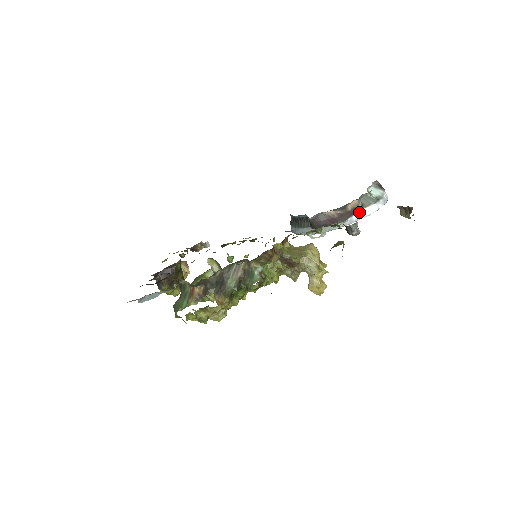
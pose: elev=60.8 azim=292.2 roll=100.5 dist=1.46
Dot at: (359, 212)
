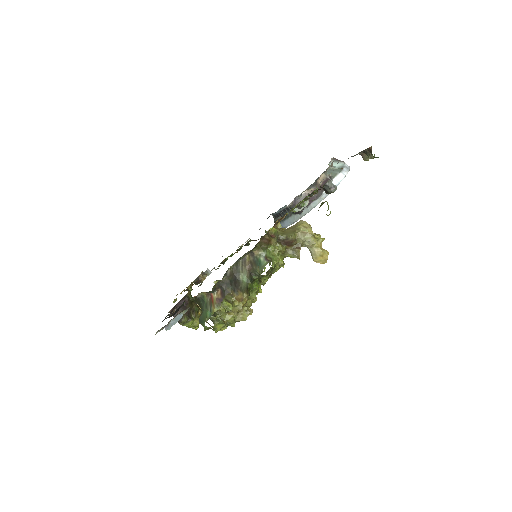
Dot at: (329, 175)
